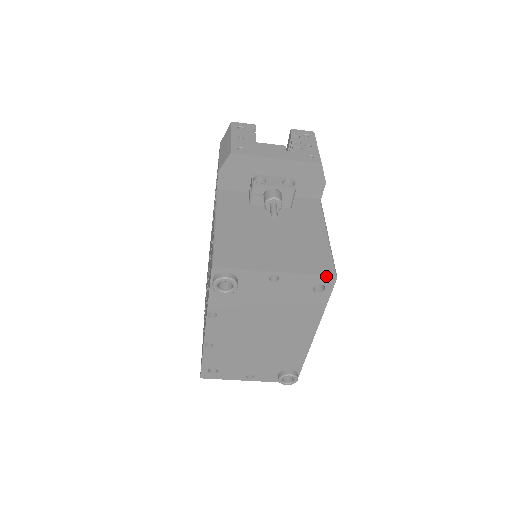
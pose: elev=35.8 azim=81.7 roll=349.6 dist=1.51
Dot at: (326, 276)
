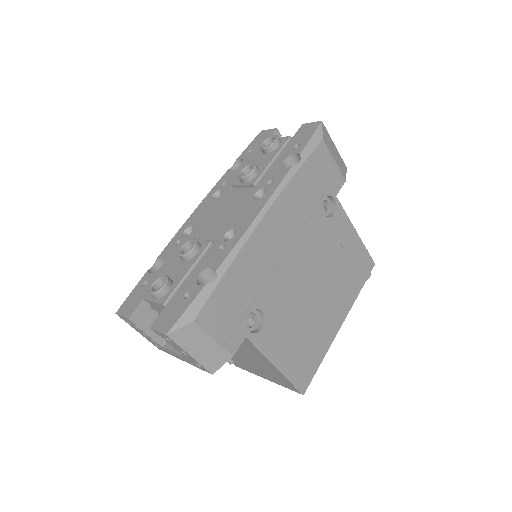
Dot at: occluded
